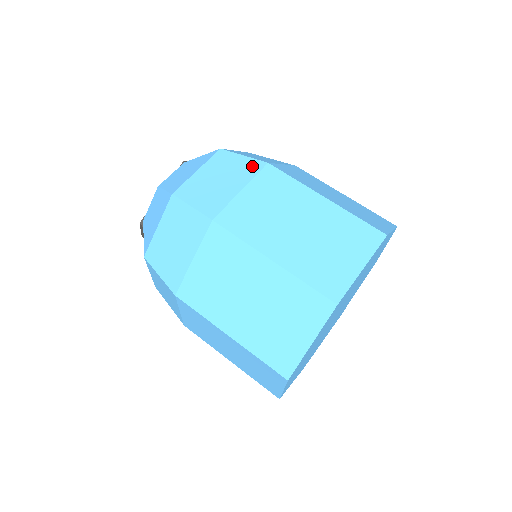
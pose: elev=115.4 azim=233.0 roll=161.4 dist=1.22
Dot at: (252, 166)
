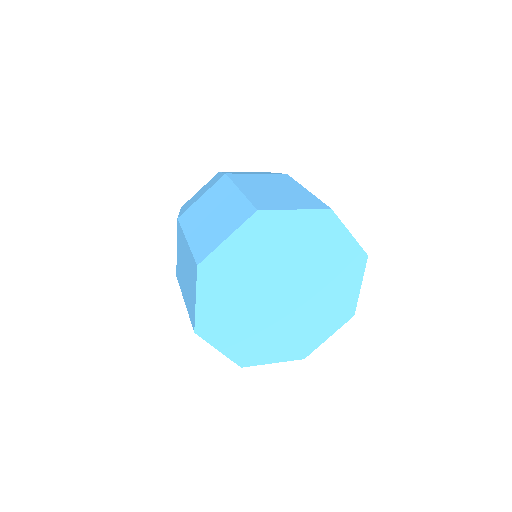
Dot at: (276, 173)
